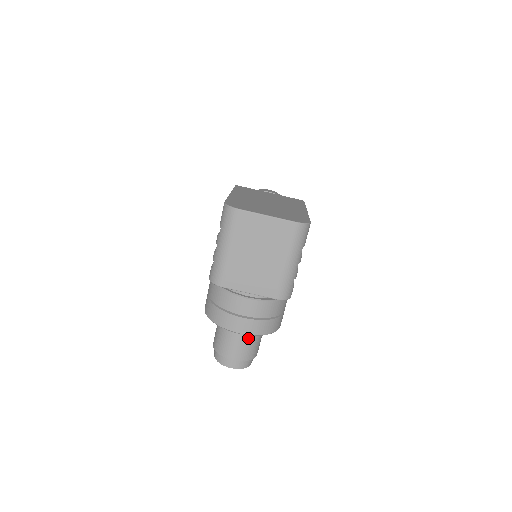
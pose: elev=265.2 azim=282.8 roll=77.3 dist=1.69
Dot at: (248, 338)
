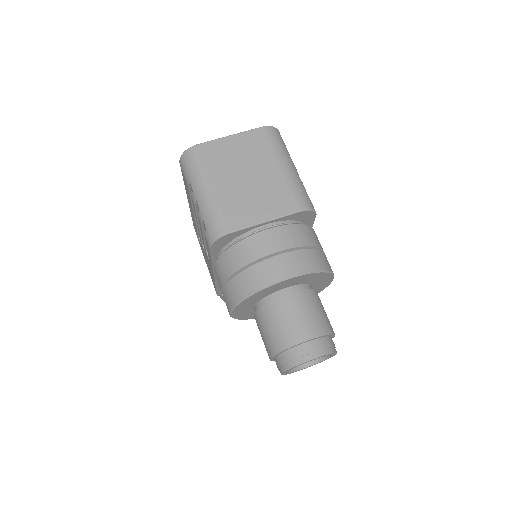
Dot at: (305, 299)
